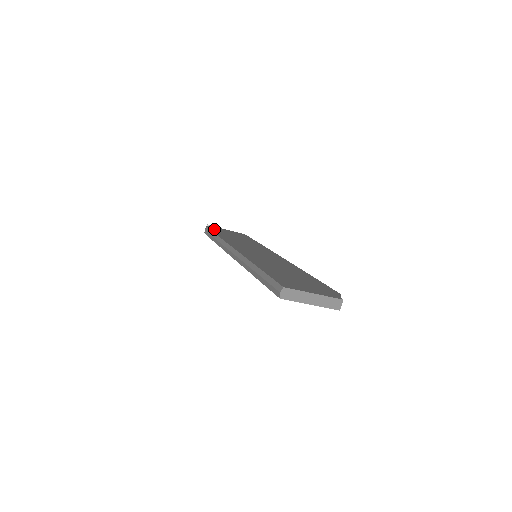
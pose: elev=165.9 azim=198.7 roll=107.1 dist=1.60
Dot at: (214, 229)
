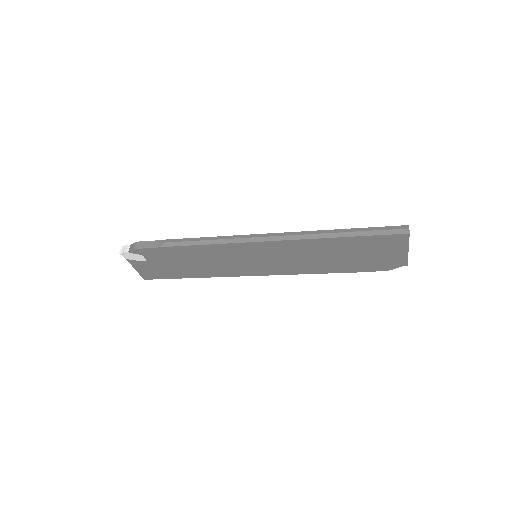
Dot at: occluded
